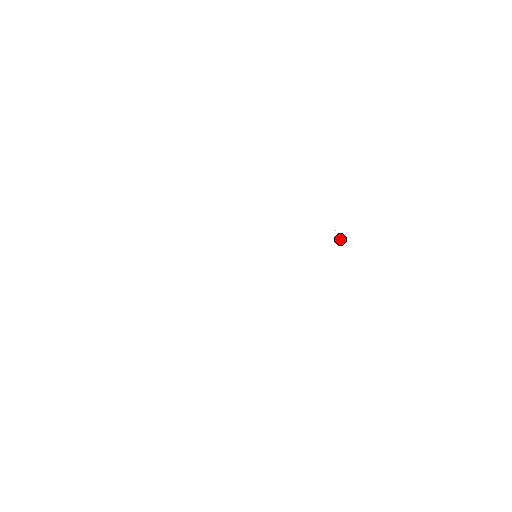
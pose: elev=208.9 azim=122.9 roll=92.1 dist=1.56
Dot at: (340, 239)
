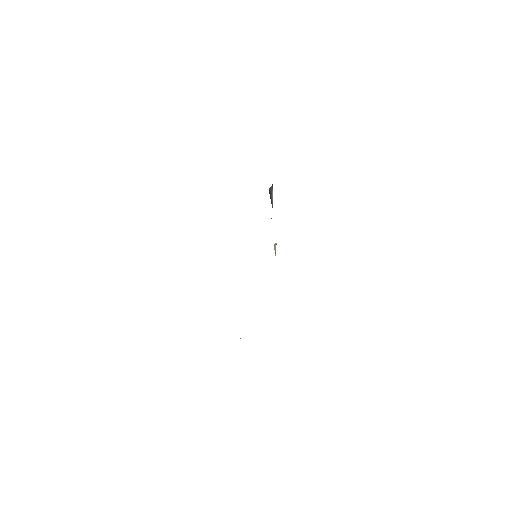
Dot at: occluded
